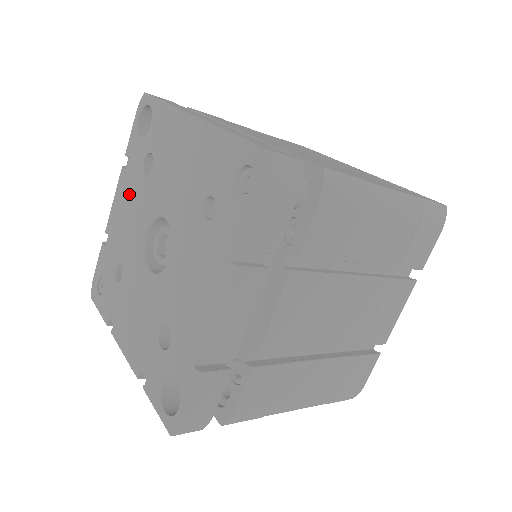
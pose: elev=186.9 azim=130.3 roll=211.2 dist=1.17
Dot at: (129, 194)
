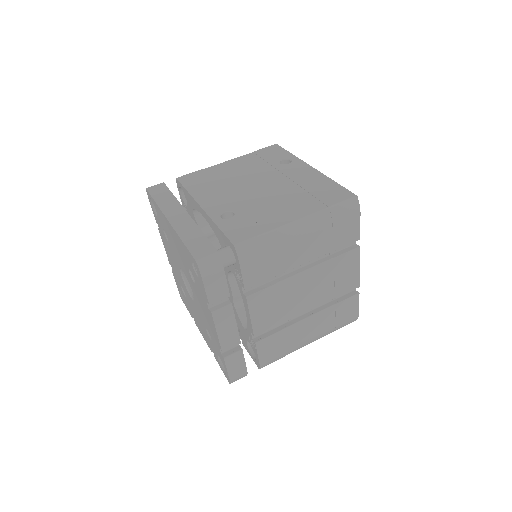
Dot at: (167, 248)
